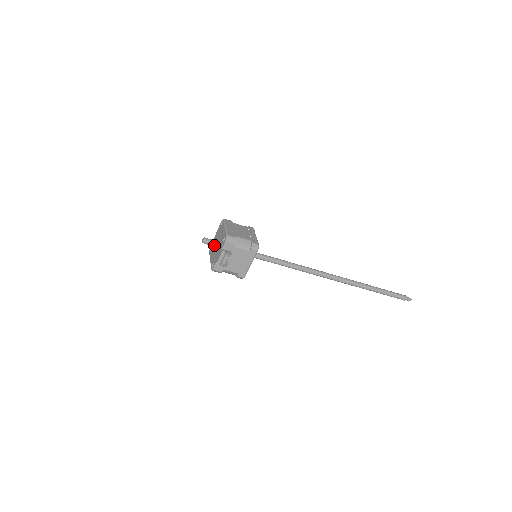
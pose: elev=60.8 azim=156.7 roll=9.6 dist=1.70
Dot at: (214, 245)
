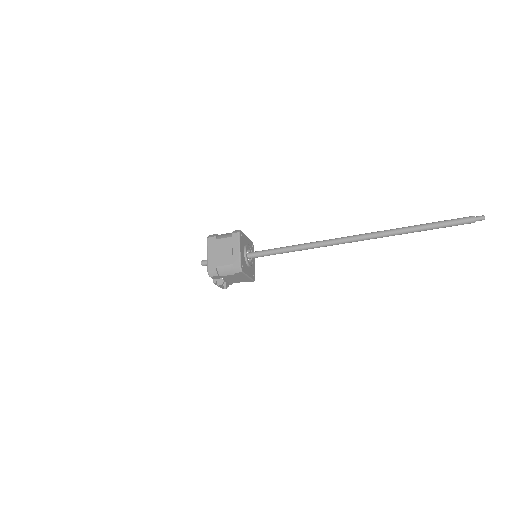
Dot at: occluded
